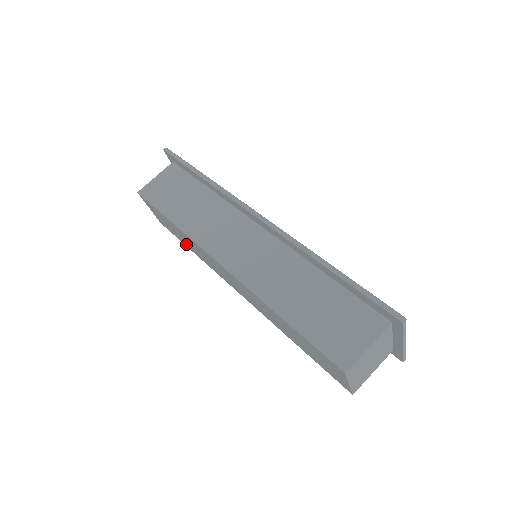
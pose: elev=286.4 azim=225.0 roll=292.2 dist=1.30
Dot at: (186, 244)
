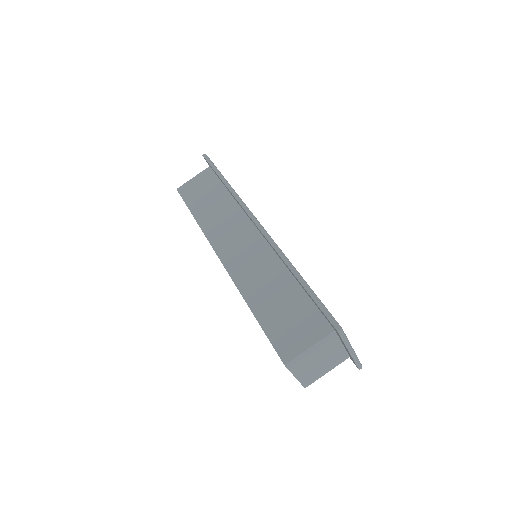
Dot at: occluded
